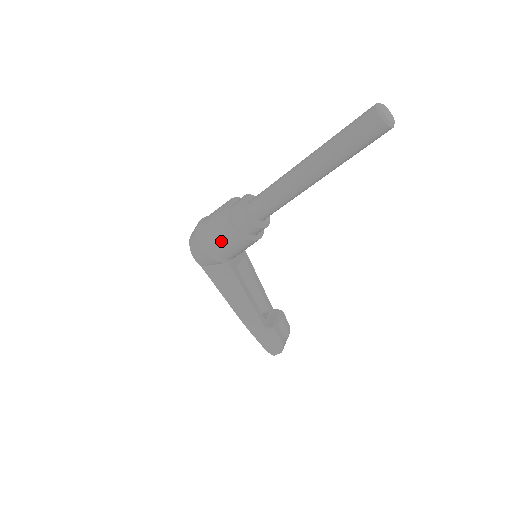
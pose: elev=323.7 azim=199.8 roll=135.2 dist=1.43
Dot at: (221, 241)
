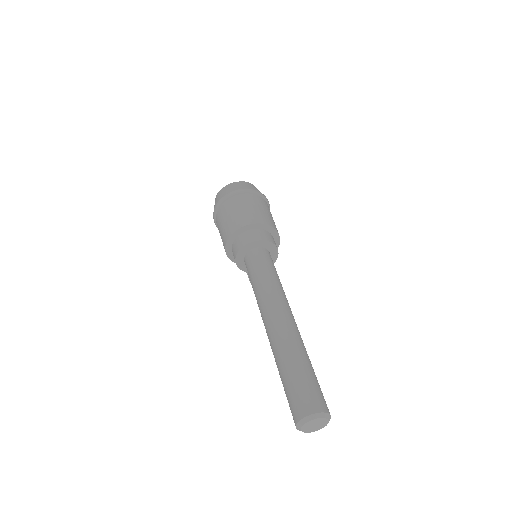
Dot at: occluded
